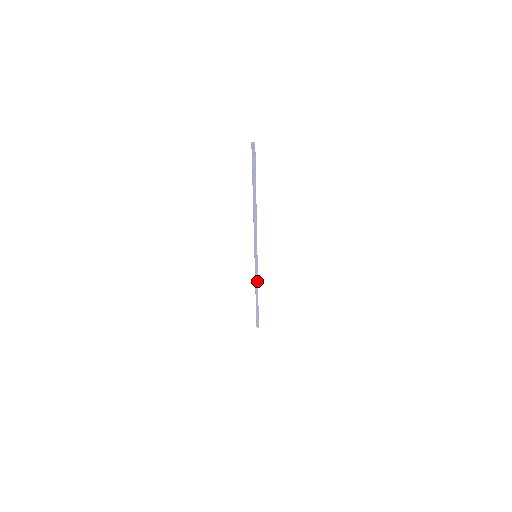
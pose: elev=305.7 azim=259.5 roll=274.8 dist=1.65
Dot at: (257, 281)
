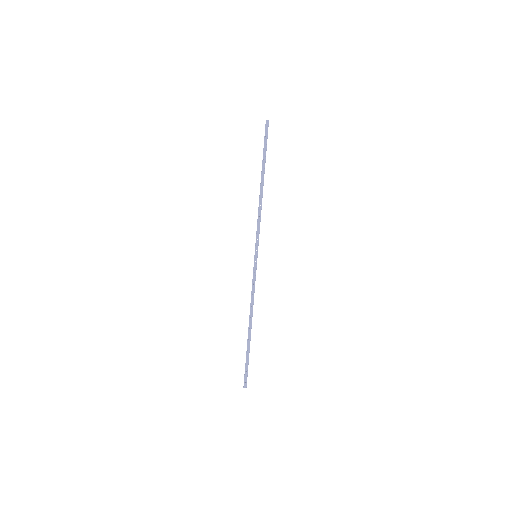
Dot at: (253, 296)
